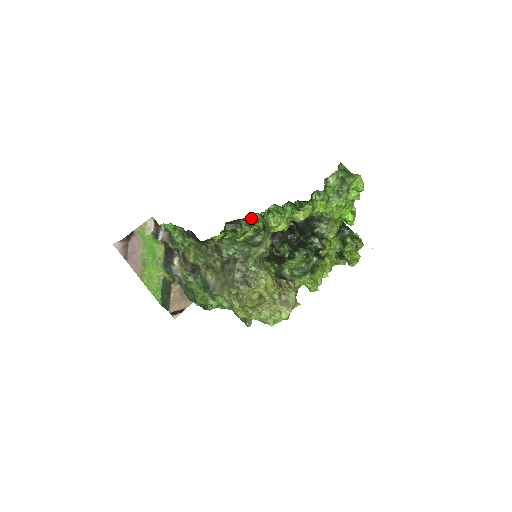
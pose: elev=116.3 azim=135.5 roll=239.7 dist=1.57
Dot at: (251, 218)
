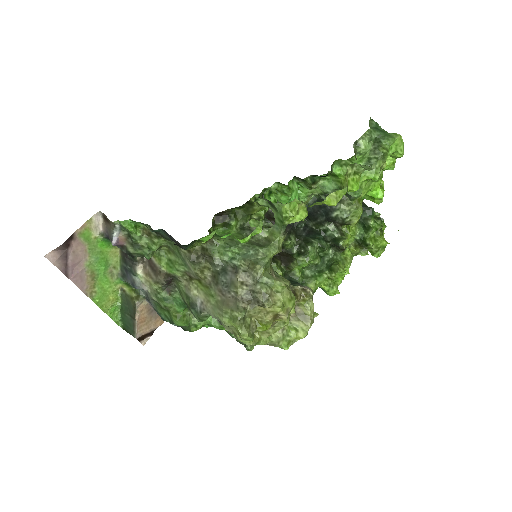
Dot at: (250, 205)
